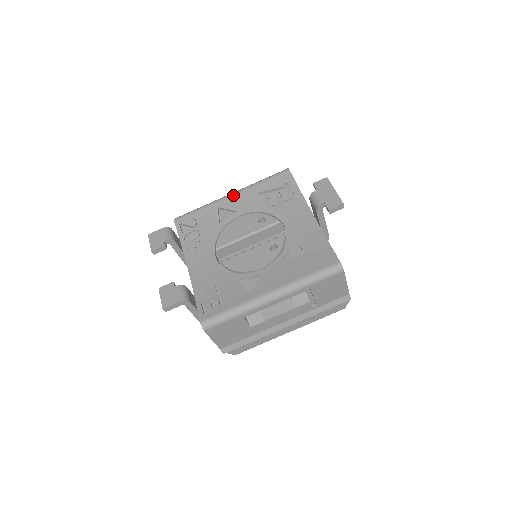
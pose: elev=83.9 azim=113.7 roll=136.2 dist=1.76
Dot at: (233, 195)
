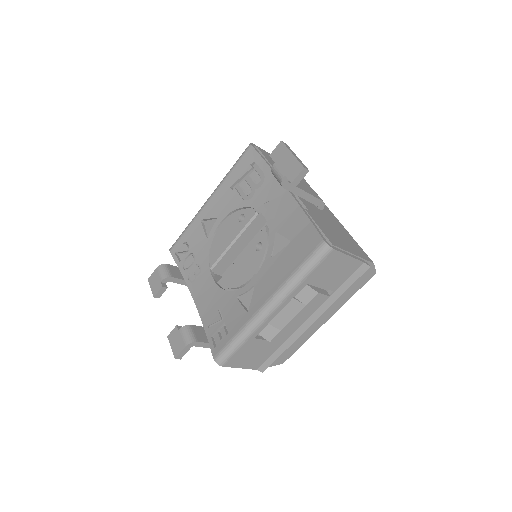
Dot at: (209, 200)
